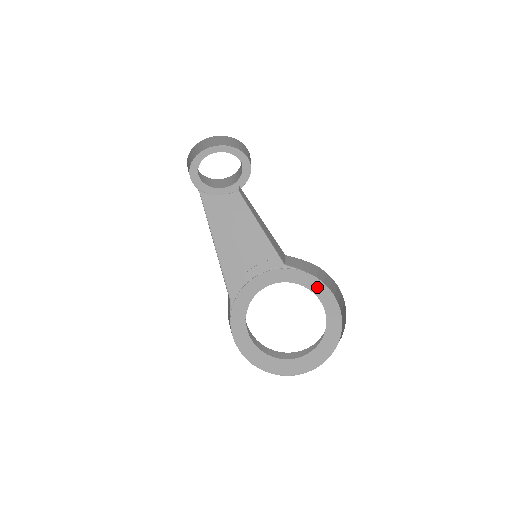
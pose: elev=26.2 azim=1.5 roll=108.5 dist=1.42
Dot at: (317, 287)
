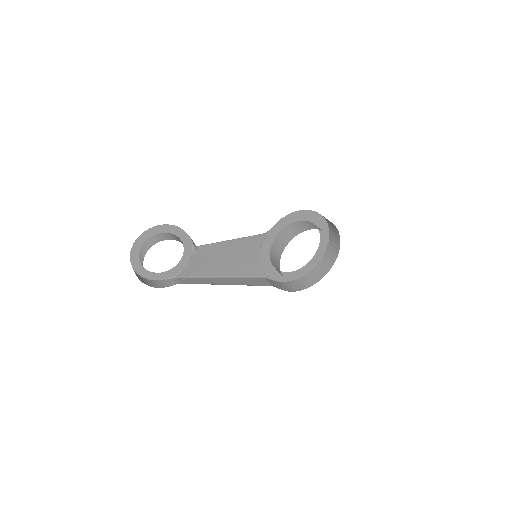
Dot at: (292, 218)
